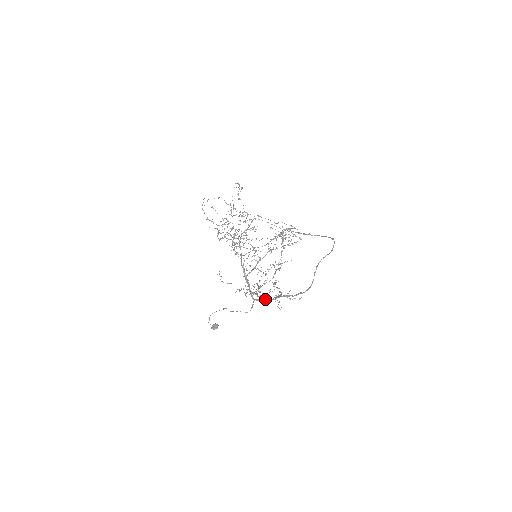
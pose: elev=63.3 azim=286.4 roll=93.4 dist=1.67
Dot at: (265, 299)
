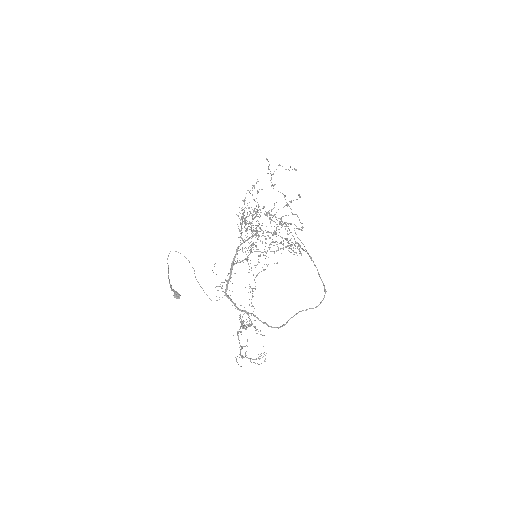
Dot at: (235, 304)
